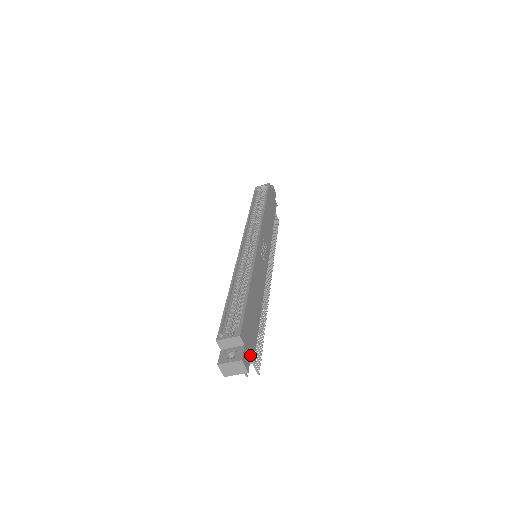
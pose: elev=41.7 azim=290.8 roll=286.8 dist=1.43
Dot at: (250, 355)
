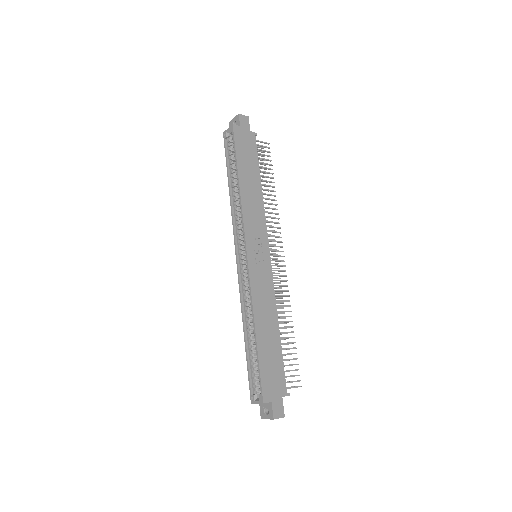
Dot at: (281, 399)
